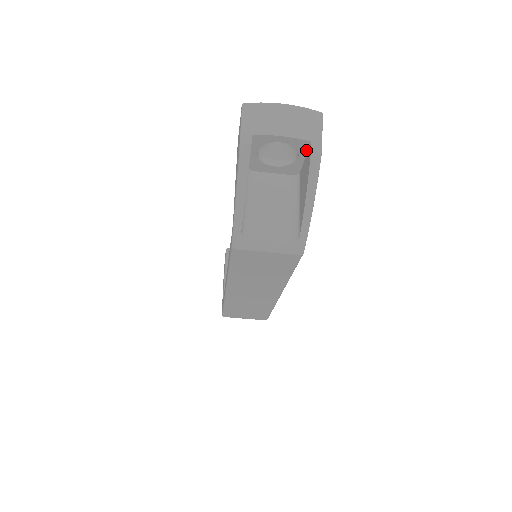
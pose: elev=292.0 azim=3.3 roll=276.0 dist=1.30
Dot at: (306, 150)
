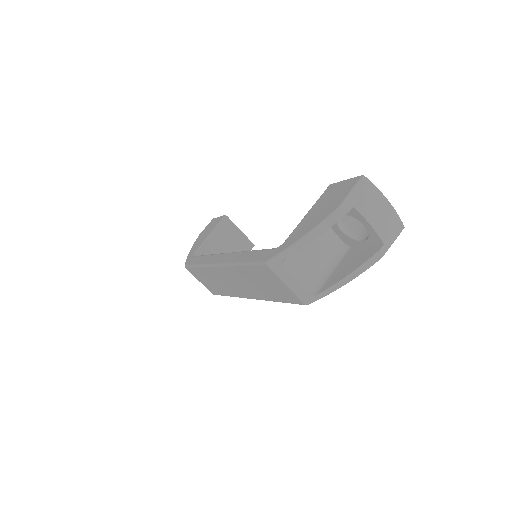
Dot at: (374, 243)
